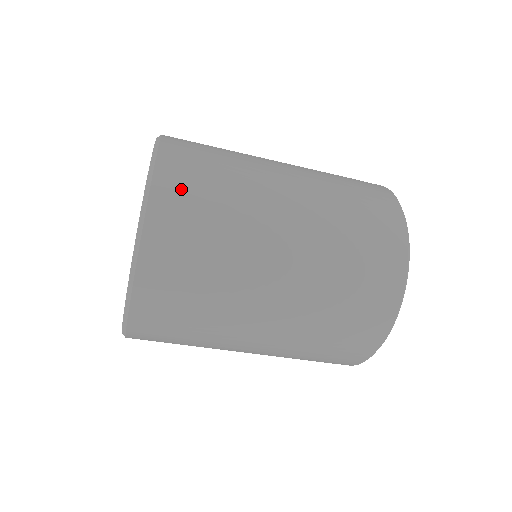
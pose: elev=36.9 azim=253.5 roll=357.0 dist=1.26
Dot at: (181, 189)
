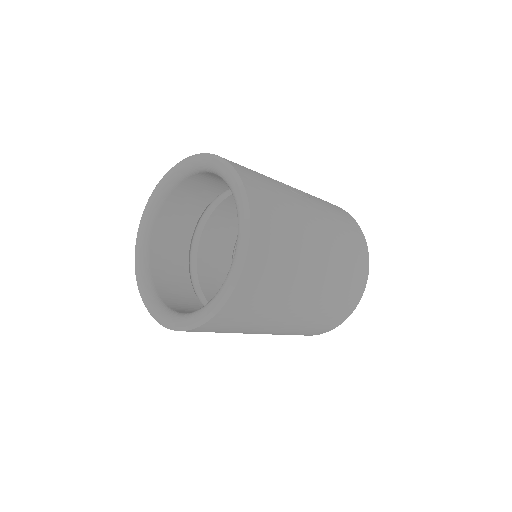
Dot at: (248, 296)
